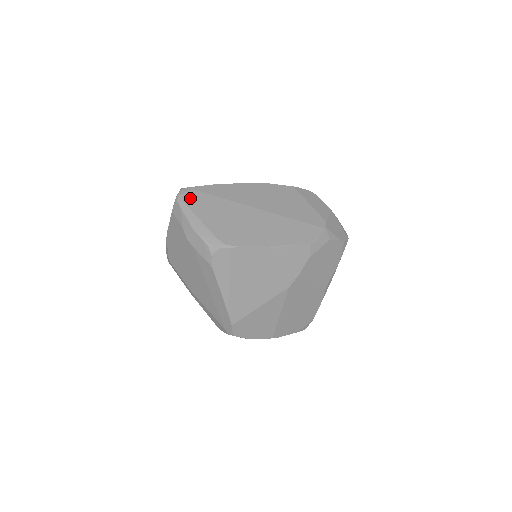
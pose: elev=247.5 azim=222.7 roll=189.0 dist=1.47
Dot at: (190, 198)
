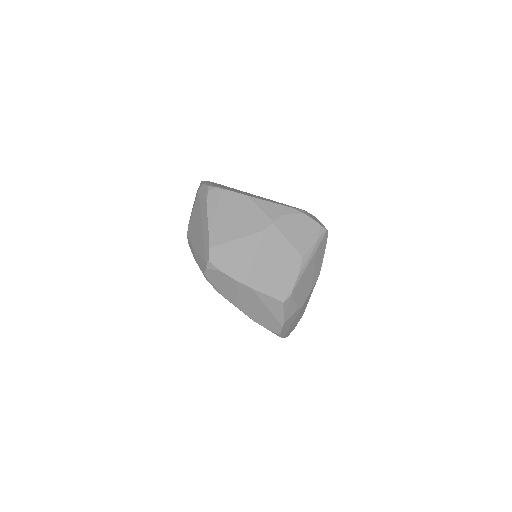
Dot at: occluded
